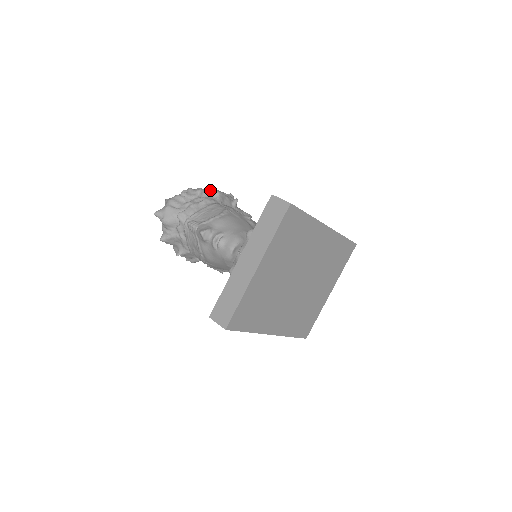
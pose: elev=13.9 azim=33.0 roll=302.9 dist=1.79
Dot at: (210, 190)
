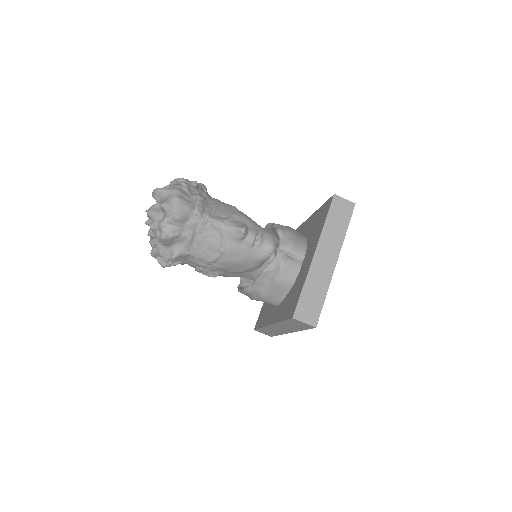
Dot at: (199, 183)
